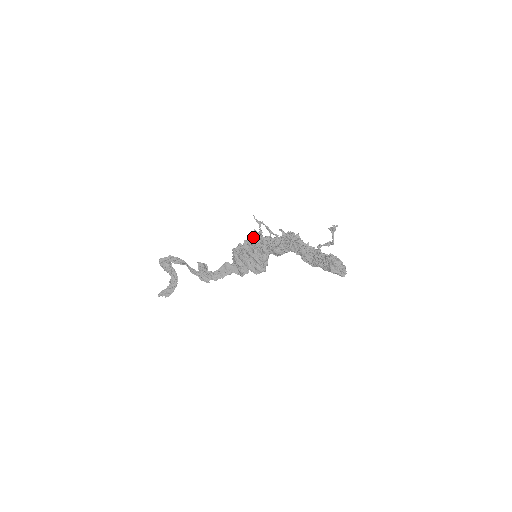
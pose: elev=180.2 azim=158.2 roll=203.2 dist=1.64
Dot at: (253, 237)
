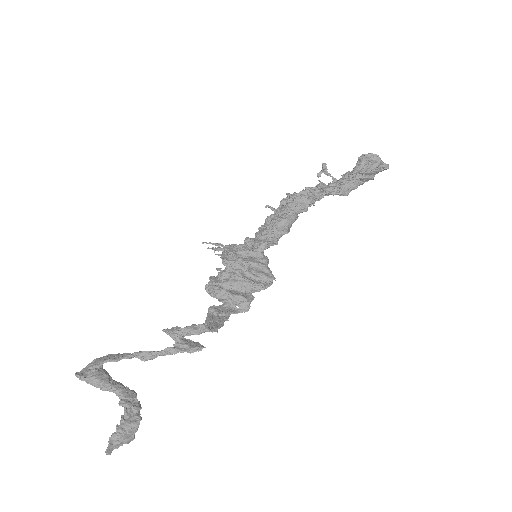
Dot at: (228, 250)
